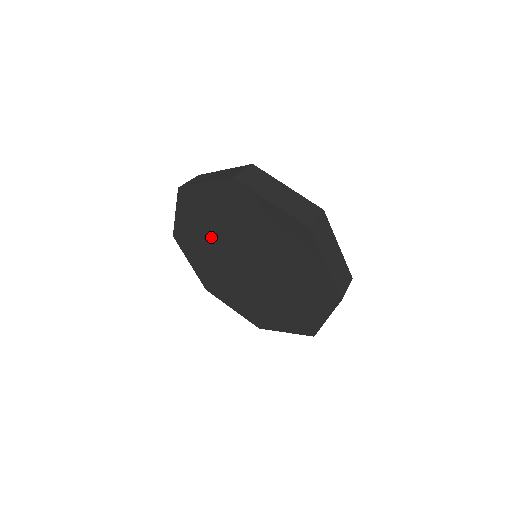
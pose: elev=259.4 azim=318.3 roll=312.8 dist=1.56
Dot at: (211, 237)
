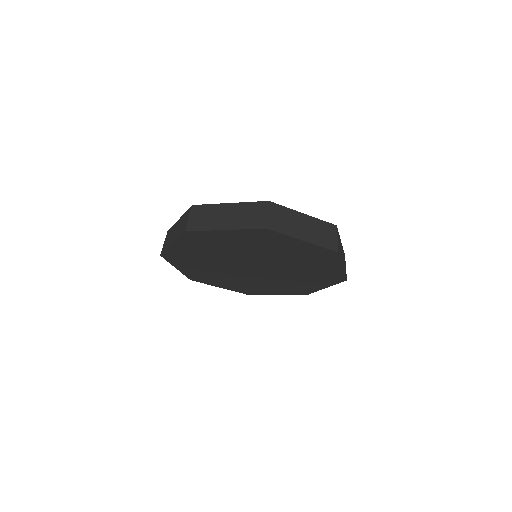
Dot at: (213, 268)
